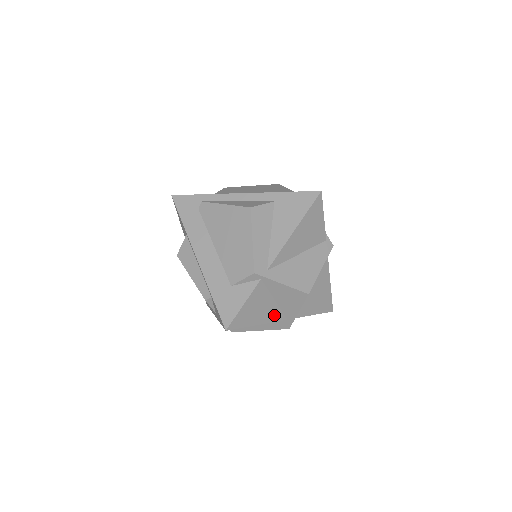
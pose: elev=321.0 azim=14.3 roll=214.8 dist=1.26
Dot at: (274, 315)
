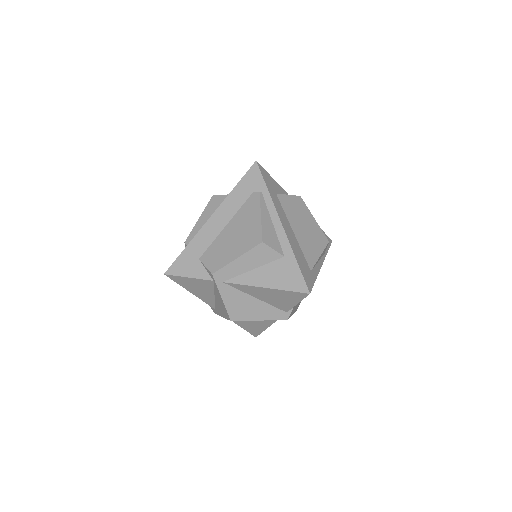
Dot at: (207, 300)
